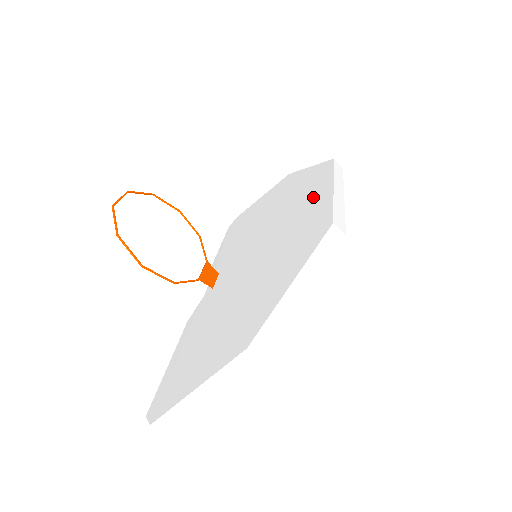
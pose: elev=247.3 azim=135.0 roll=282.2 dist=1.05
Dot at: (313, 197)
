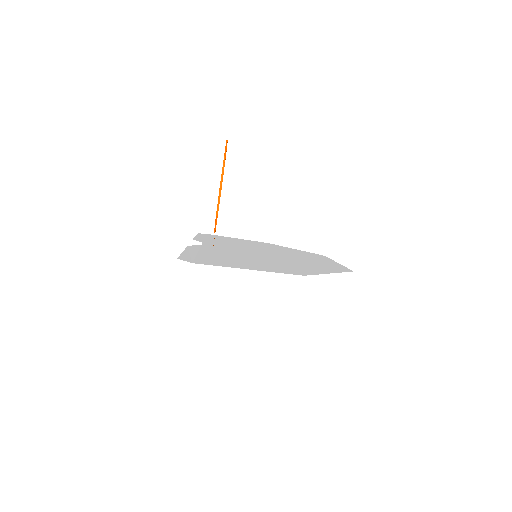
Dot at: (317, 258)
